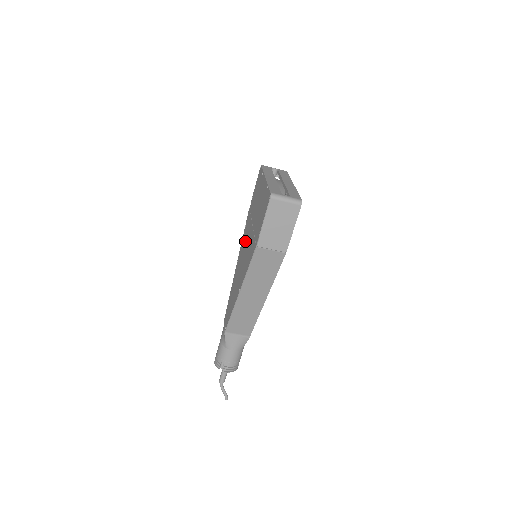
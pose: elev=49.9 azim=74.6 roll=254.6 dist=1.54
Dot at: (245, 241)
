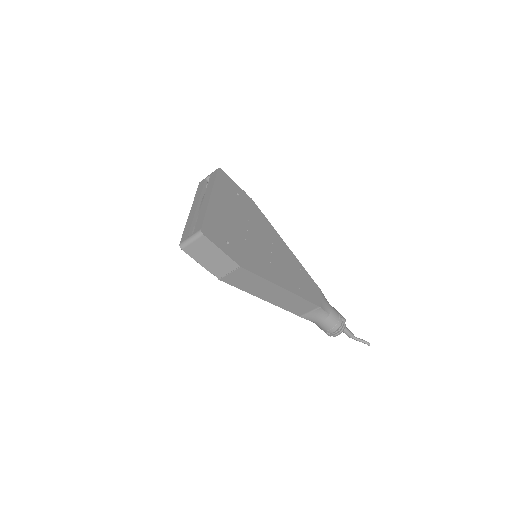
Dot at: occluded
